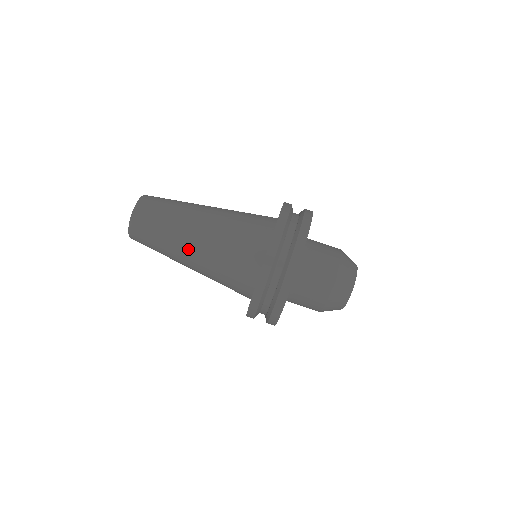
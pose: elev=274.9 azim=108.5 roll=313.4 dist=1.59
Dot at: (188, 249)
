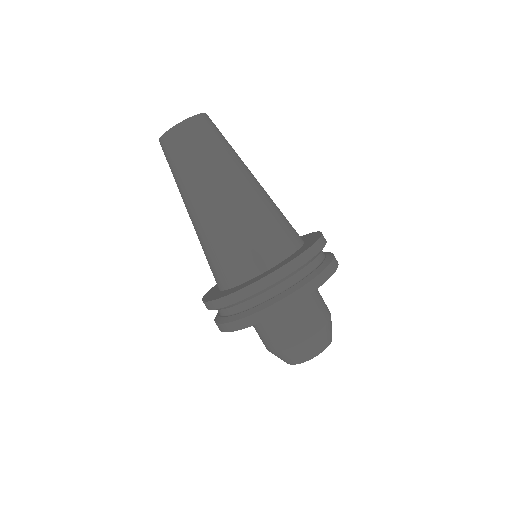
Dot at: (200, 204)
